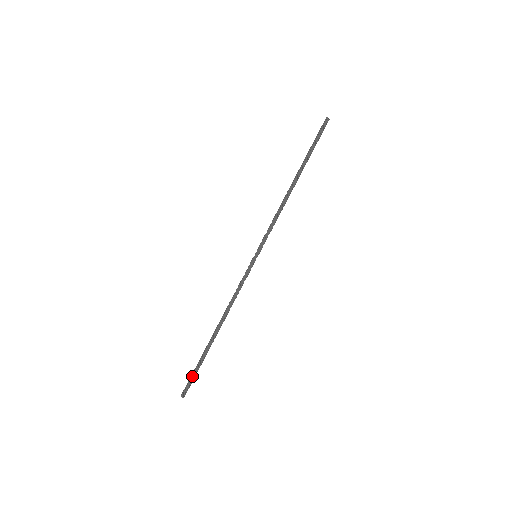
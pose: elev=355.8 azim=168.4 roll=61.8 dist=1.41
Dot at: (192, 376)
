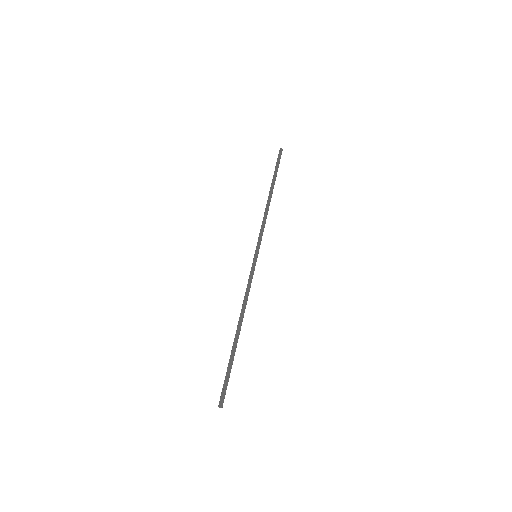
Dot at: (227, 381)
